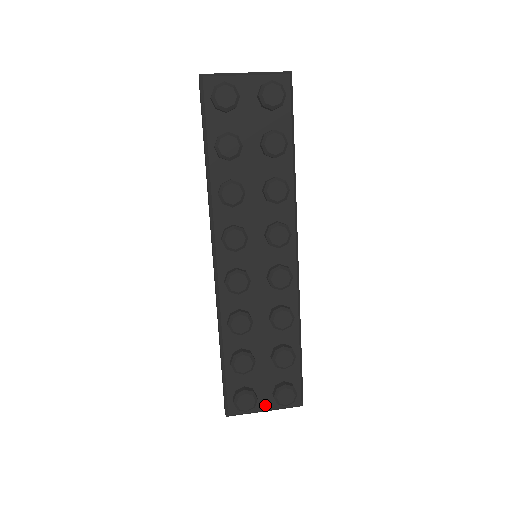
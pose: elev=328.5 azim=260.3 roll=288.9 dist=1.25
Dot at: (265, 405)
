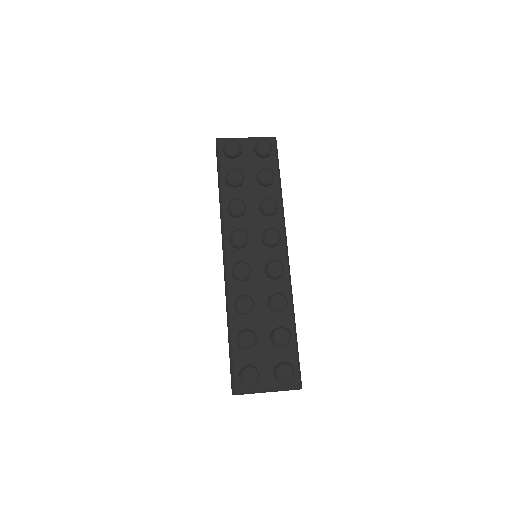
Dot at: (267, 384)
